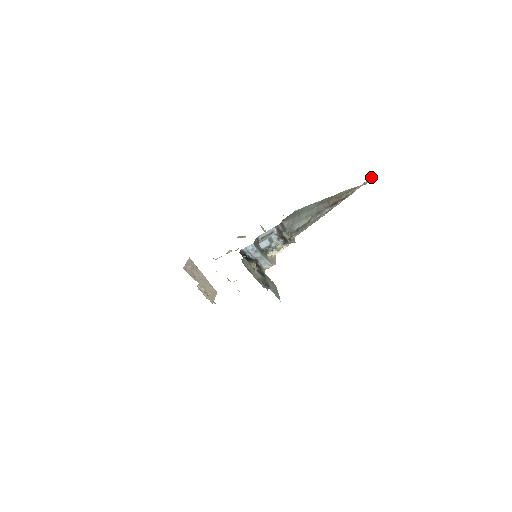
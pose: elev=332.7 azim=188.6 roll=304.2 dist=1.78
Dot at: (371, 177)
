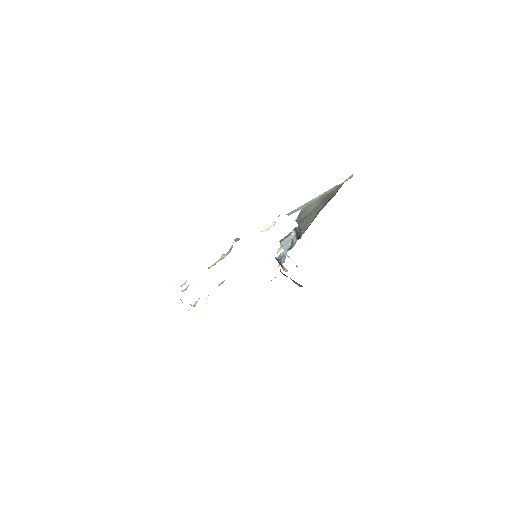
Dot at: (351, 175)
